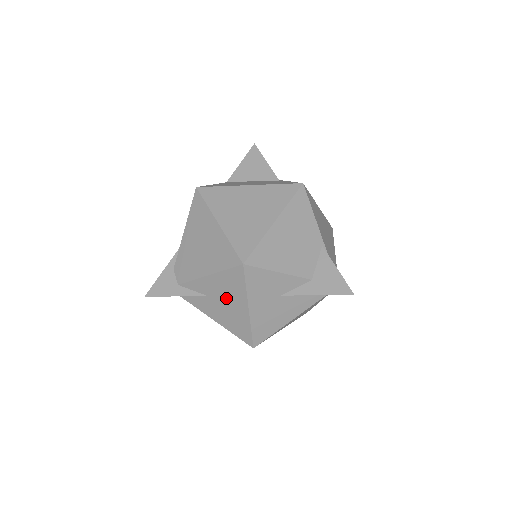
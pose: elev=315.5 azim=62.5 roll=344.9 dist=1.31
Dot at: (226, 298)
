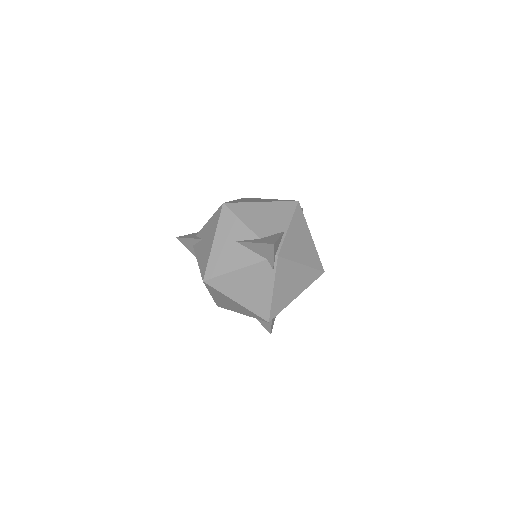
Dot at: (208, 237)
